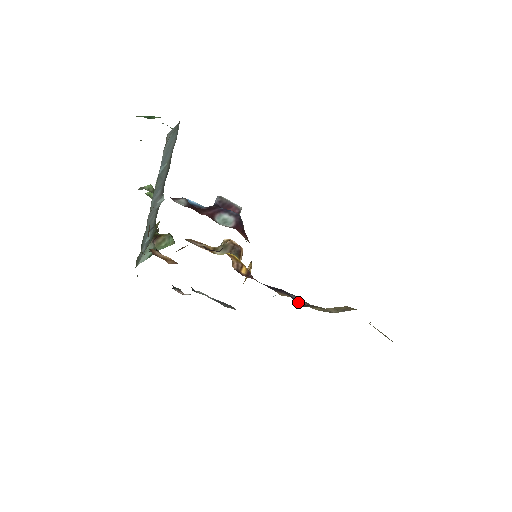
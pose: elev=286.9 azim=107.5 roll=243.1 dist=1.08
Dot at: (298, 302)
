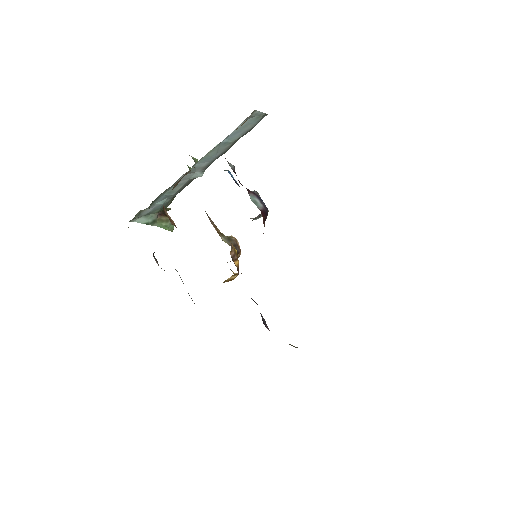
Dot at: (264, 324)
